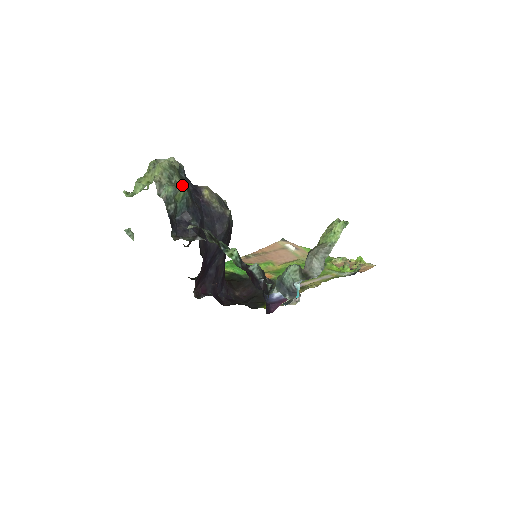
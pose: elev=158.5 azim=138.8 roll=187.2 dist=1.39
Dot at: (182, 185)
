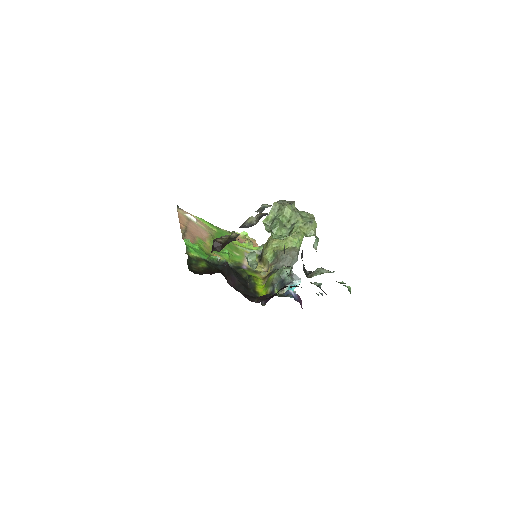
Dot at: occluded
